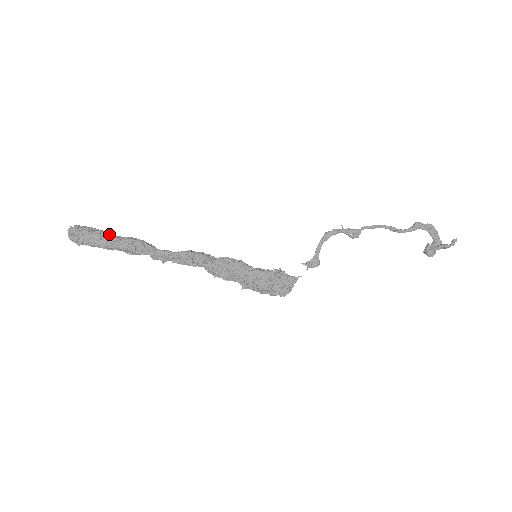
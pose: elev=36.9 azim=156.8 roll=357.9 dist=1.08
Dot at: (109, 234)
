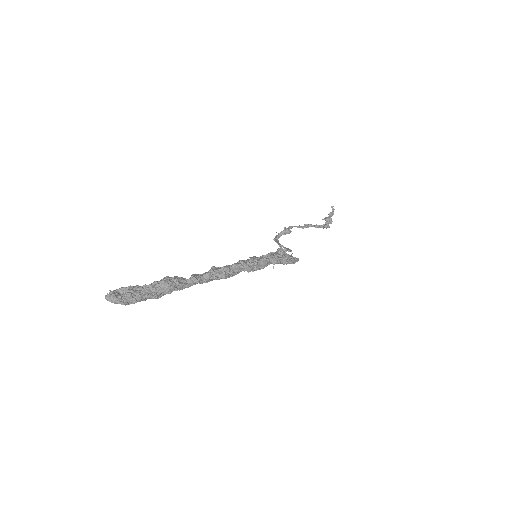
Dot at: (144, 287)
